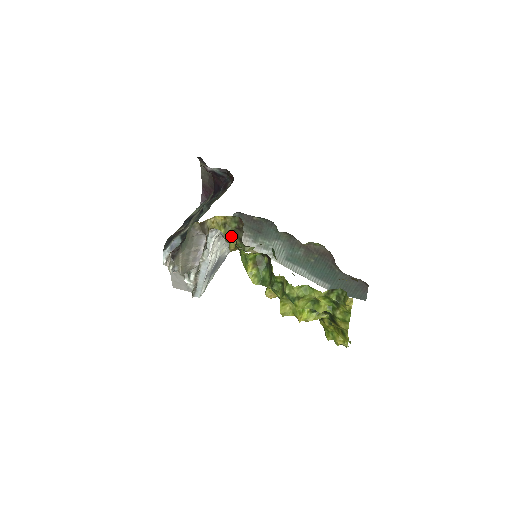
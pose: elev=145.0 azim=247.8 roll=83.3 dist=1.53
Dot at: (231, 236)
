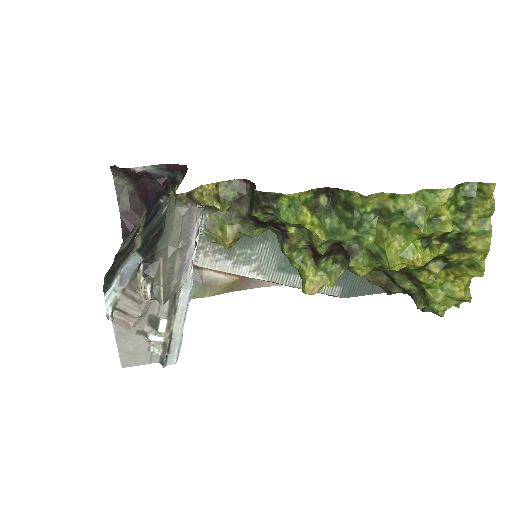
Dot at: (225, 221)
